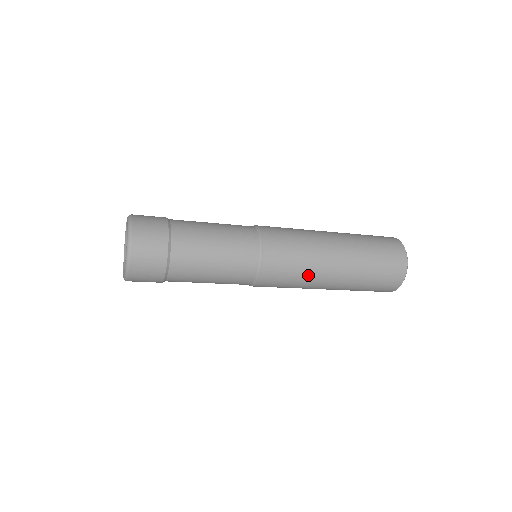
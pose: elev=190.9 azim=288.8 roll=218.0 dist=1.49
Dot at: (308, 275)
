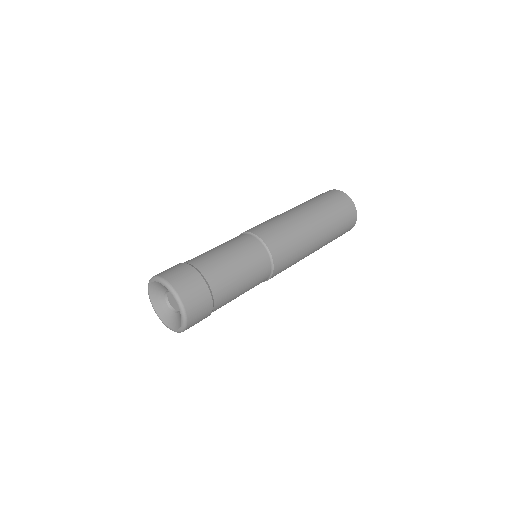
Dot at: occluded
